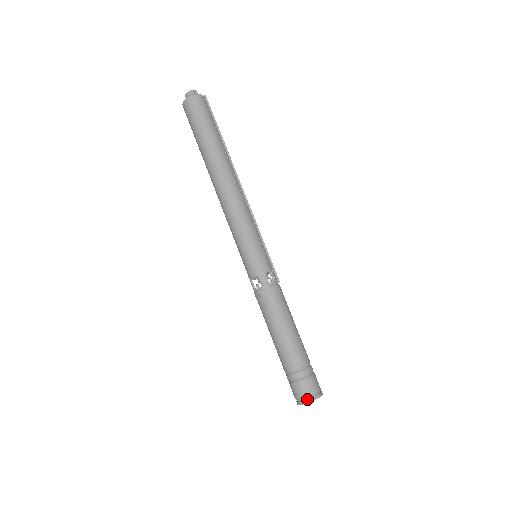
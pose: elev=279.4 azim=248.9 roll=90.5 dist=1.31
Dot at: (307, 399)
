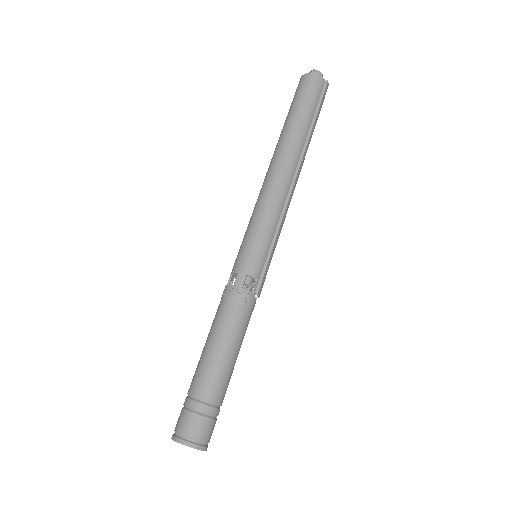
Dot at: (180, 437)
